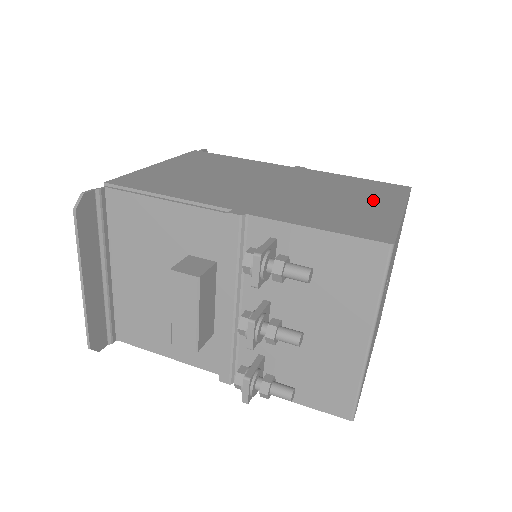
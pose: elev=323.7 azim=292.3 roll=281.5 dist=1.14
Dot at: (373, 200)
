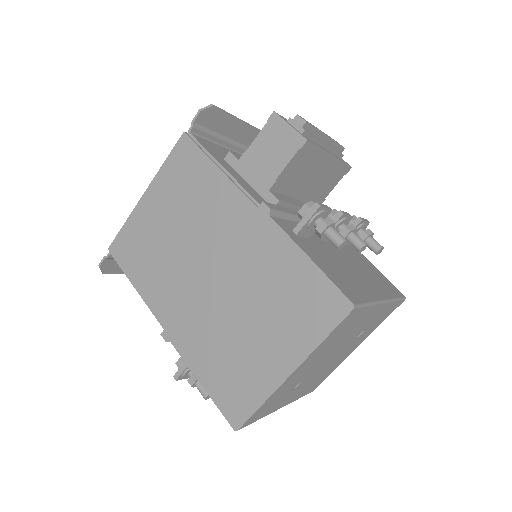
Dot at: (279, 339)
